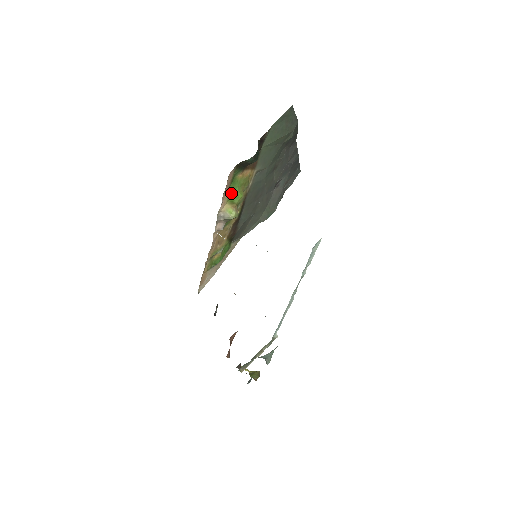
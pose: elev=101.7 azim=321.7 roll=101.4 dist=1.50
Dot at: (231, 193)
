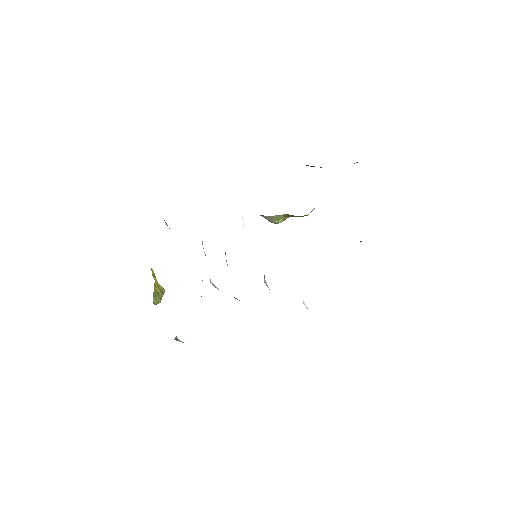
Dot at: (300, 216)
